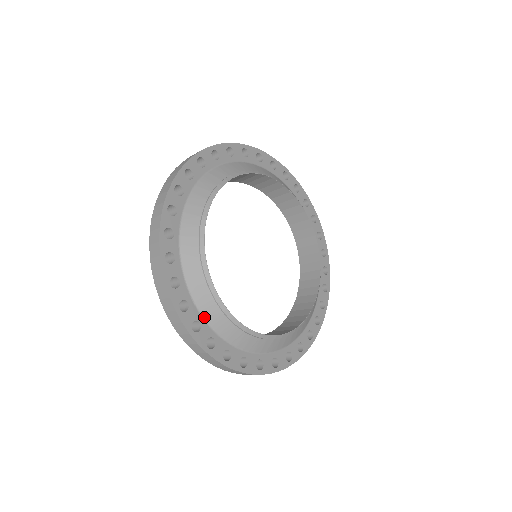
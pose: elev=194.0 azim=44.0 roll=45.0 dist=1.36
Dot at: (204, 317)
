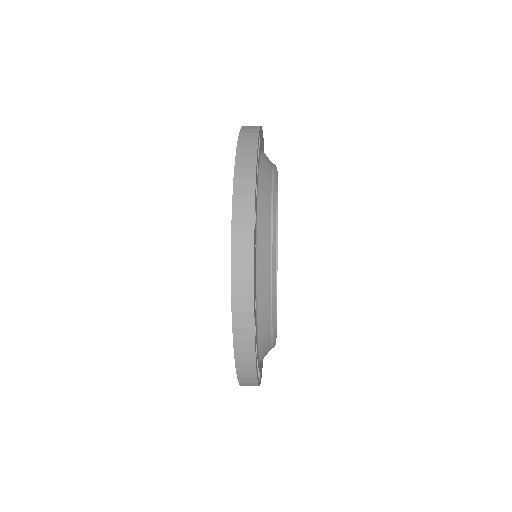
Dot at: (257, 273)
